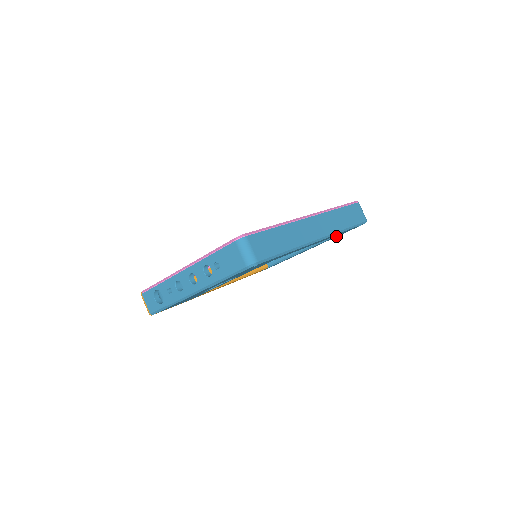
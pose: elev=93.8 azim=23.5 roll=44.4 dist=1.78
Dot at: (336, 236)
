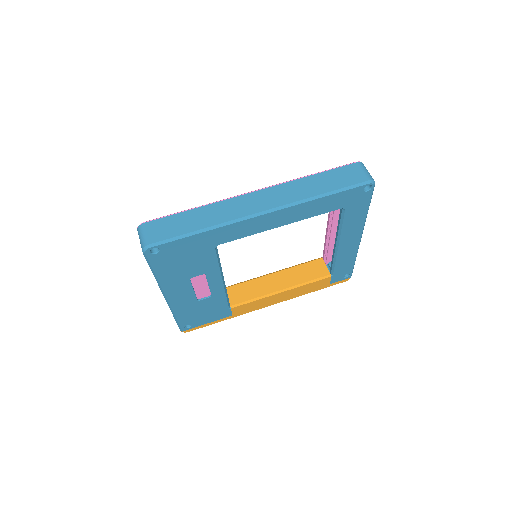
Dot at: (355, 213)
